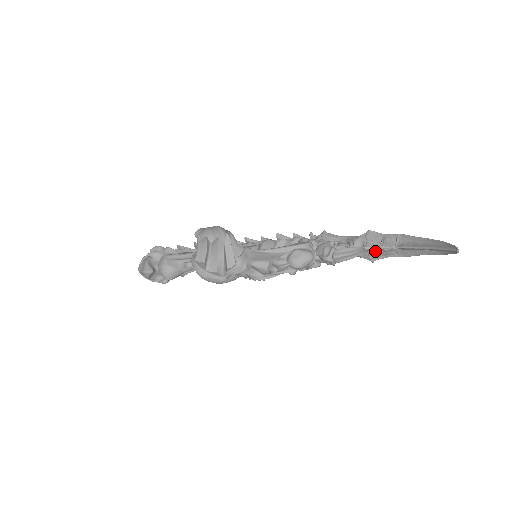
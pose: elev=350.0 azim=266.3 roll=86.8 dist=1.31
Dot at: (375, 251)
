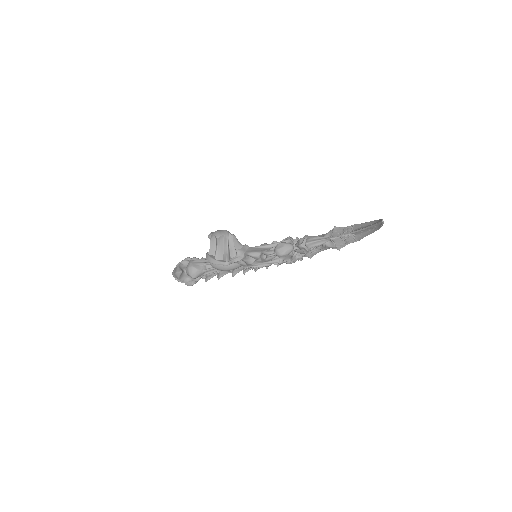
Dot at: (339, 240)
